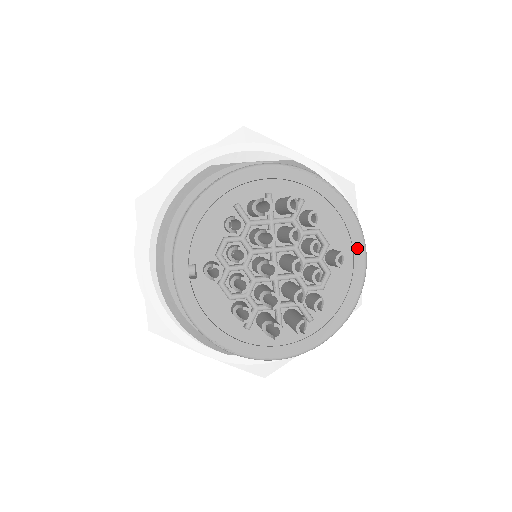
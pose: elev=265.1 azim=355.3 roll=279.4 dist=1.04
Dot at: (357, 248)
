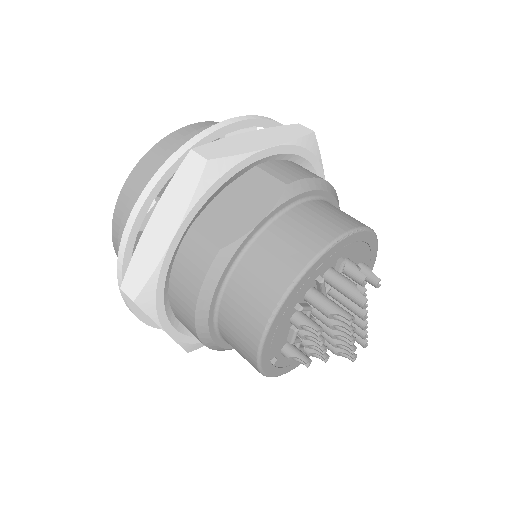
Dot at: (373, 249)
